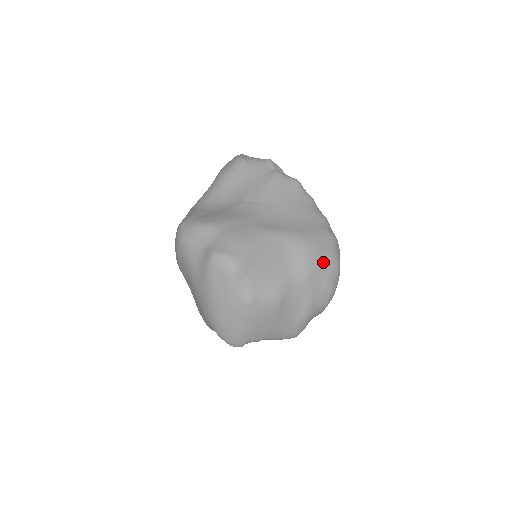
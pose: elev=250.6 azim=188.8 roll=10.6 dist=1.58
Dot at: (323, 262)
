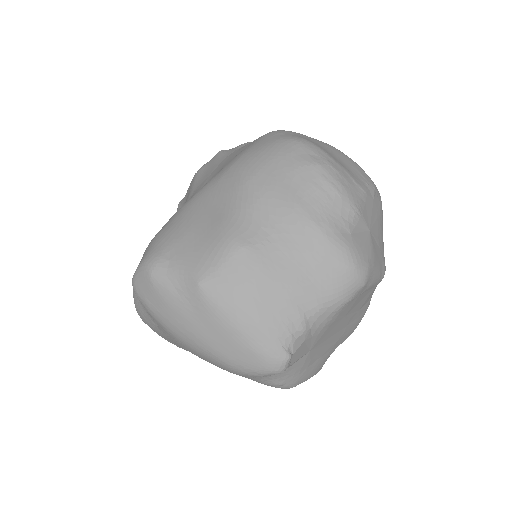
Dot at: (266, 157)
